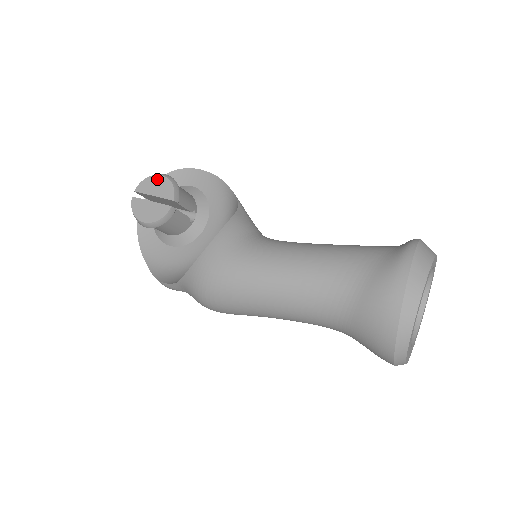
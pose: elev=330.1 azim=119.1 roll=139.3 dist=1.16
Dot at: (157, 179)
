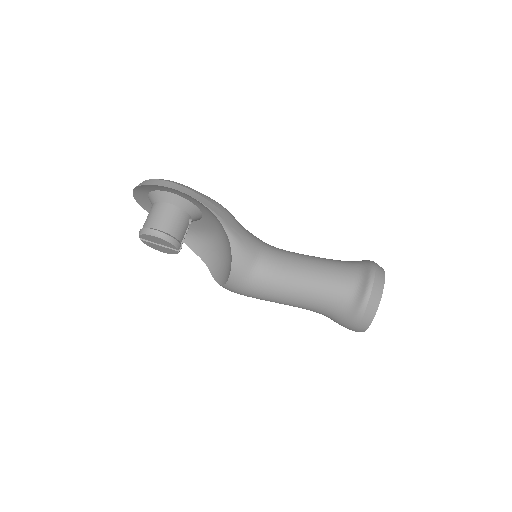
Dot at: (153, 238)
